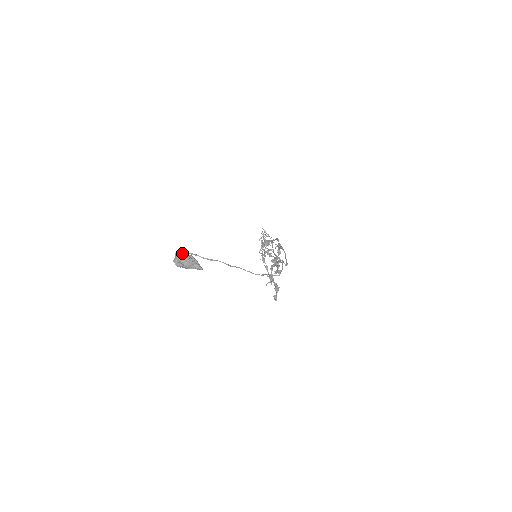
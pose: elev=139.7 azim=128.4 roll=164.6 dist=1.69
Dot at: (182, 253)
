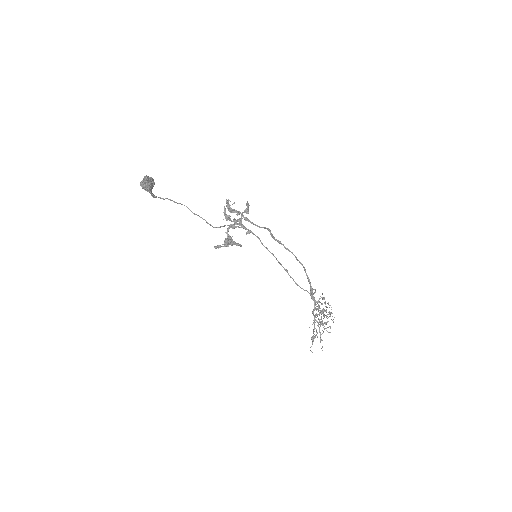
Dot at: occluded
